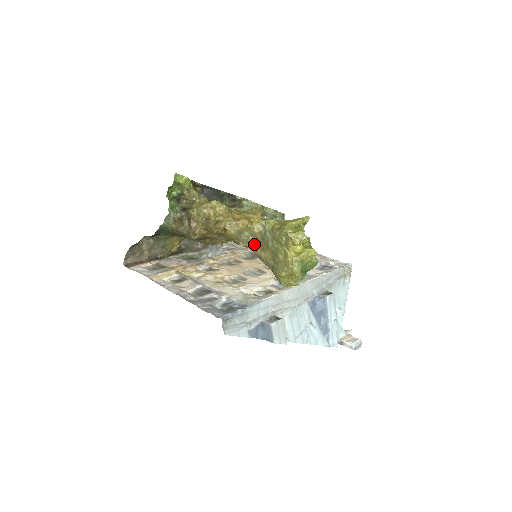
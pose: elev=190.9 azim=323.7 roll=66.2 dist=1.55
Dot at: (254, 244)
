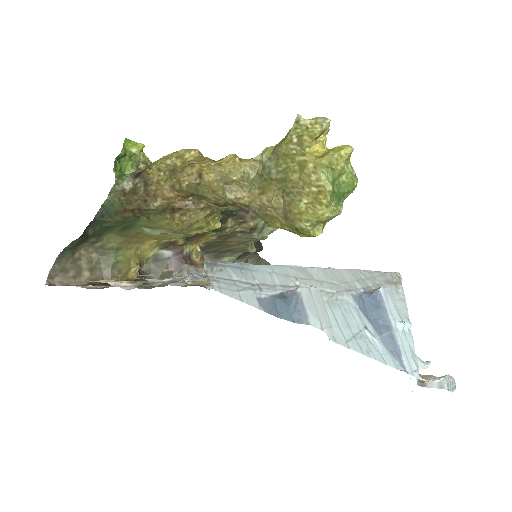
Dot at: (249, 192)
